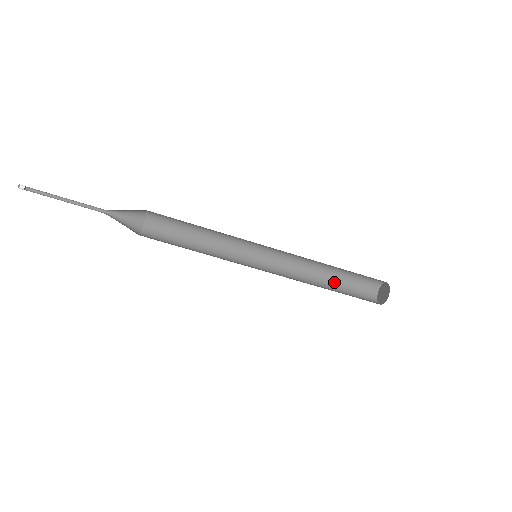
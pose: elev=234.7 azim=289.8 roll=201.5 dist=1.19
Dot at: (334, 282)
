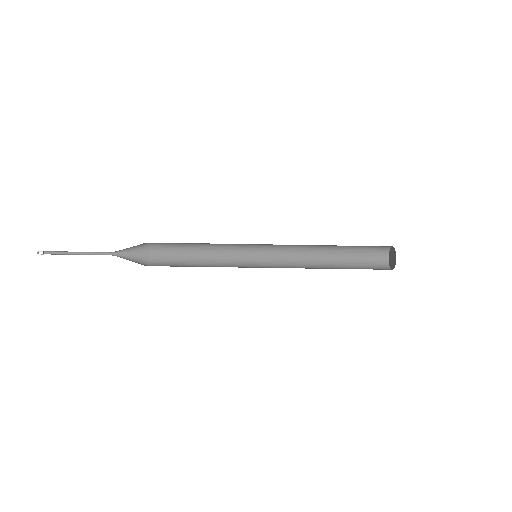
Dot at: (341, 261)
